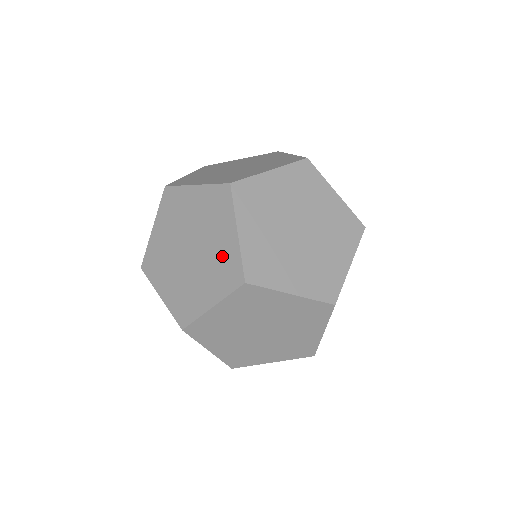
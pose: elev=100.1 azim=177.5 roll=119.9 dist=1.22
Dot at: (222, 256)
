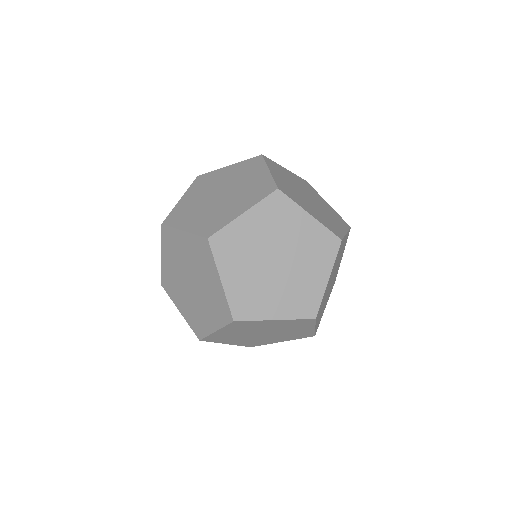
Dot at: (254, 185)
